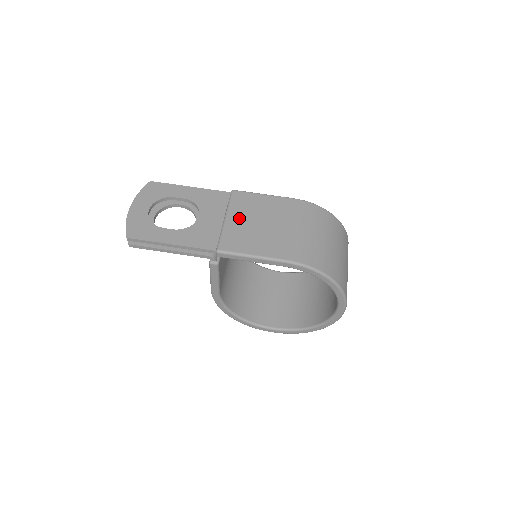
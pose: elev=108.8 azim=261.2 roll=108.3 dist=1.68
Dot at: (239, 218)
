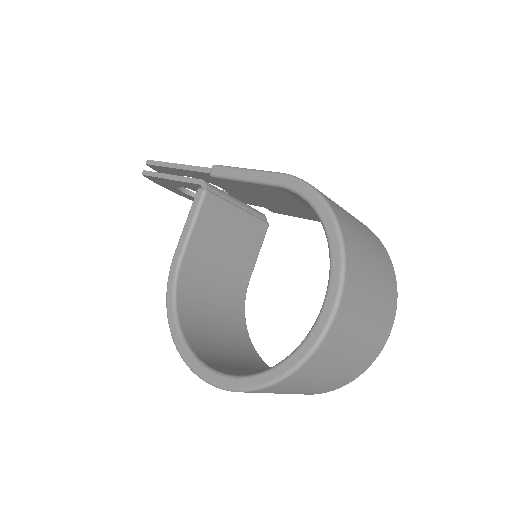
Dot at: occluded
